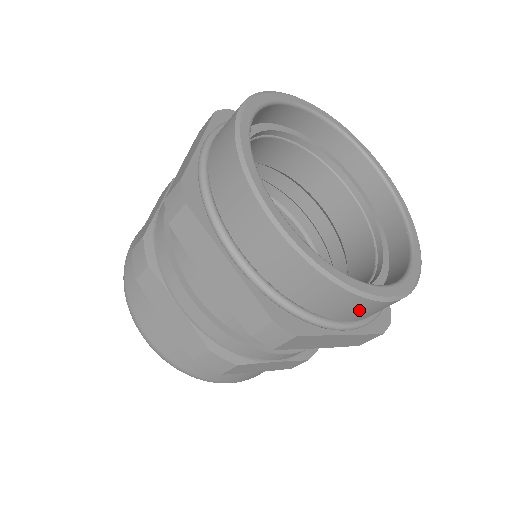
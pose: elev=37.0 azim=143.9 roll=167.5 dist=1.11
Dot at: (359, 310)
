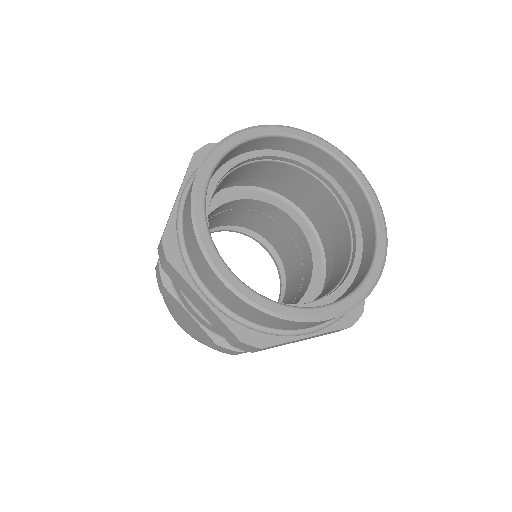
Dot at: occluded
